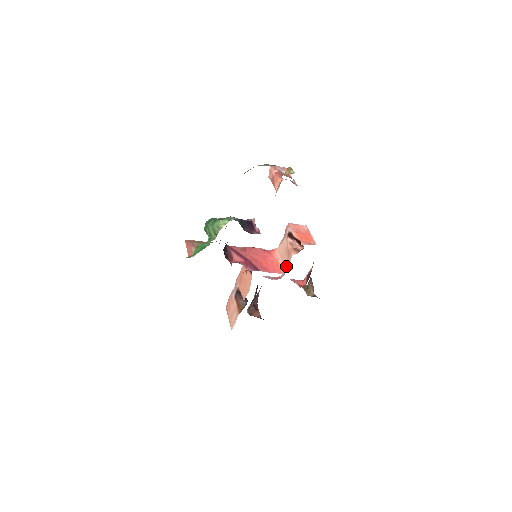
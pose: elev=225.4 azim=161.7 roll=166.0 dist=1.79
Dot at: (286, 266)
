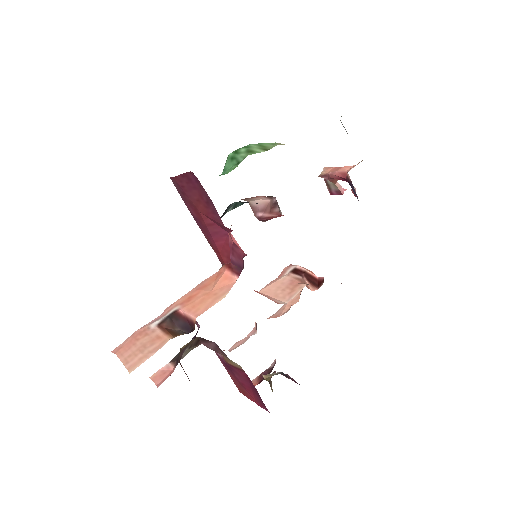
Dot at: (287, 299)
